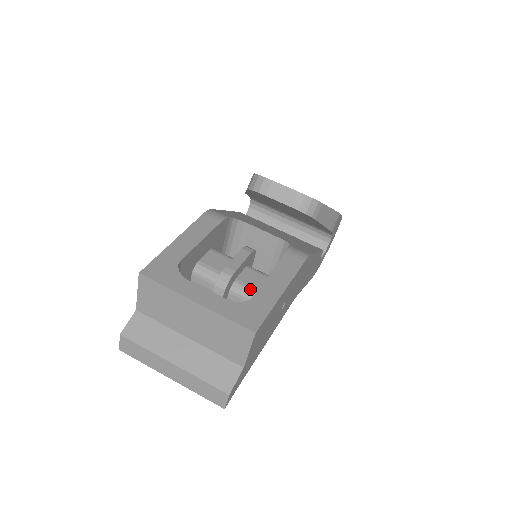
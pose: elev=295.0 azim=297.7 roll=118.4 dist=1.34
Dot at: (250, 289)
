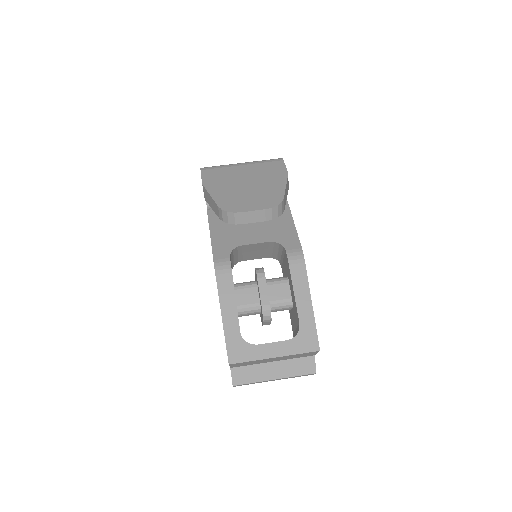
Dot at: (282, 302)
